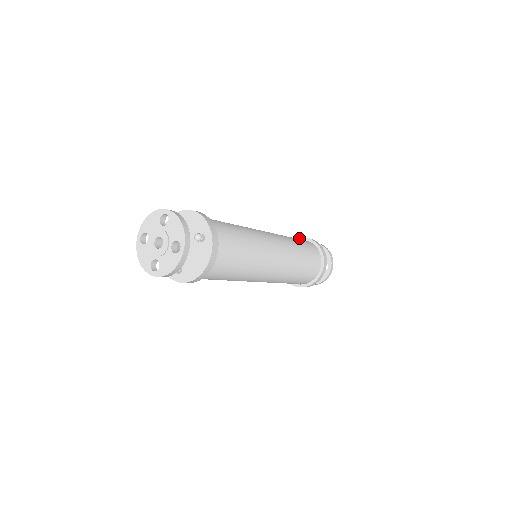
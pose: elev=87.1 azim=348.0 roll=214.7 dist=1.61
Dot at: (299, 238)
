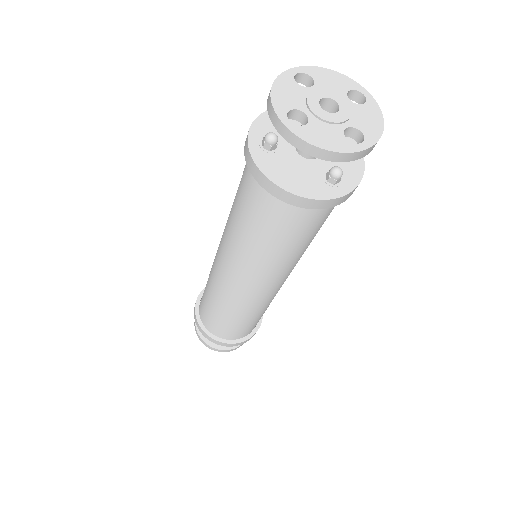
Dot at: (203, 290)
